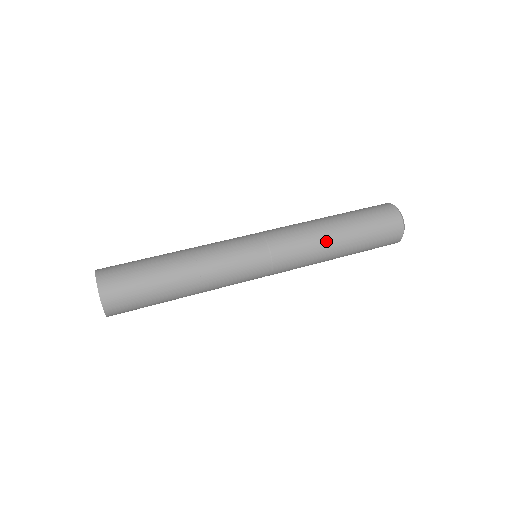
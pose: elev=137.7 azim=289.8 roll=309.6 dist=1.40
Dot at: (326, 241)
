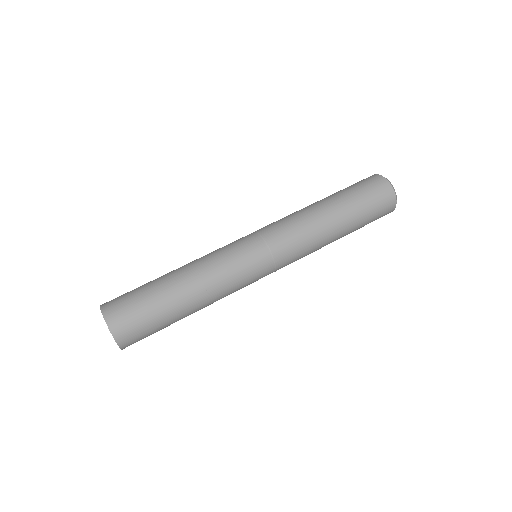
Dot at: (325, 244)
